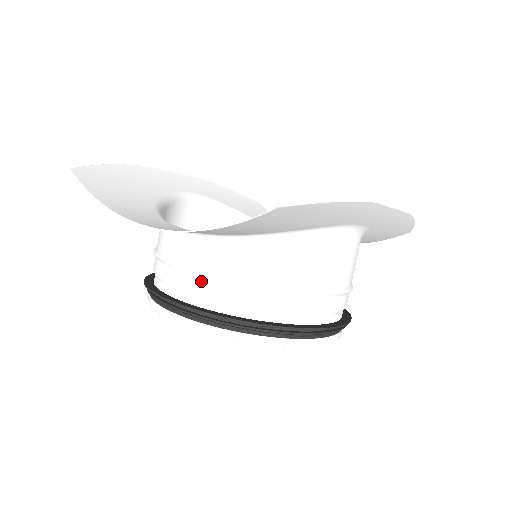
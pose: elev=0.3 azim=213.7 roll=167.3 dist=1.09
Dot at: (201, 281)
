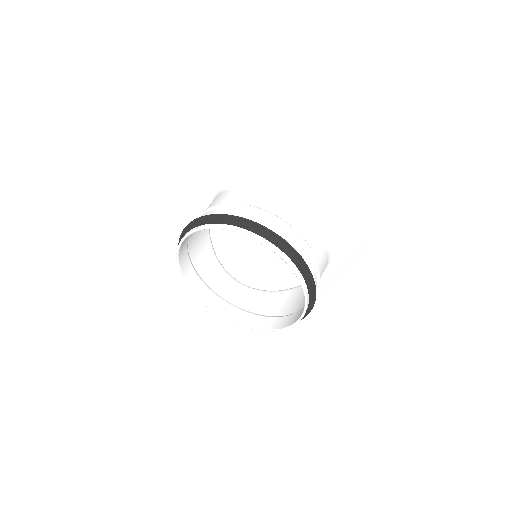
Dot at: (287, 230)
